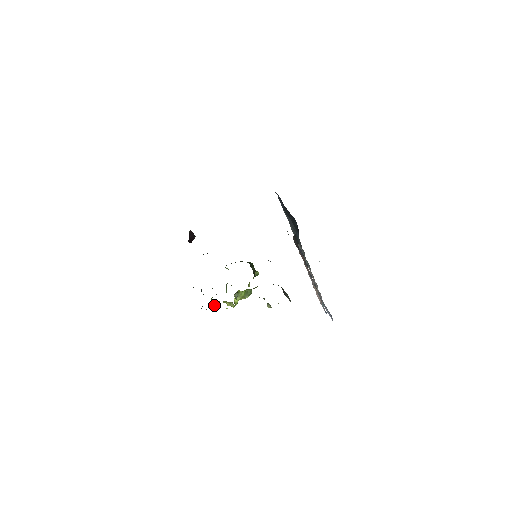
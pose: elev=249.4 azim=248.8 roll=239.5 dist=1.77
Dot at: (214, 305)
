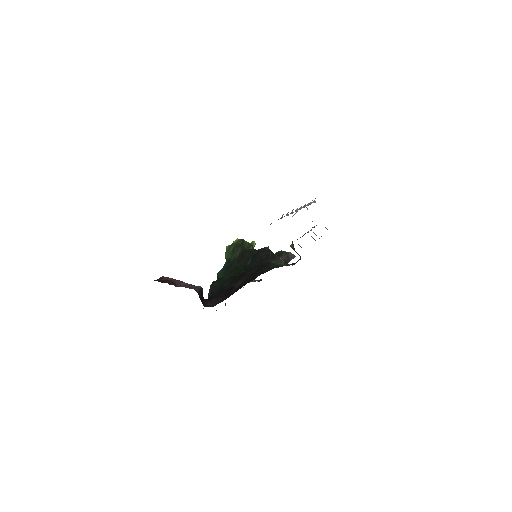
Dot at: occluded
